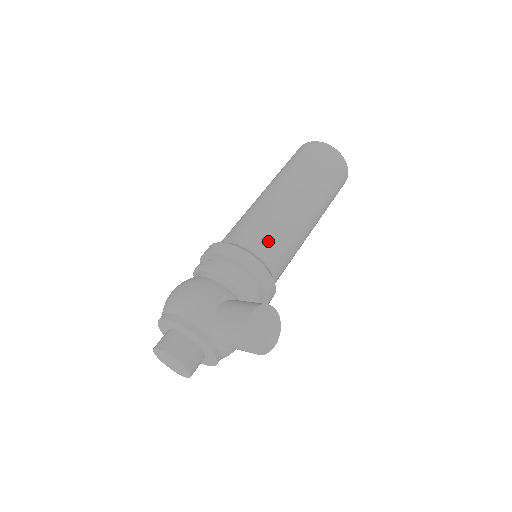
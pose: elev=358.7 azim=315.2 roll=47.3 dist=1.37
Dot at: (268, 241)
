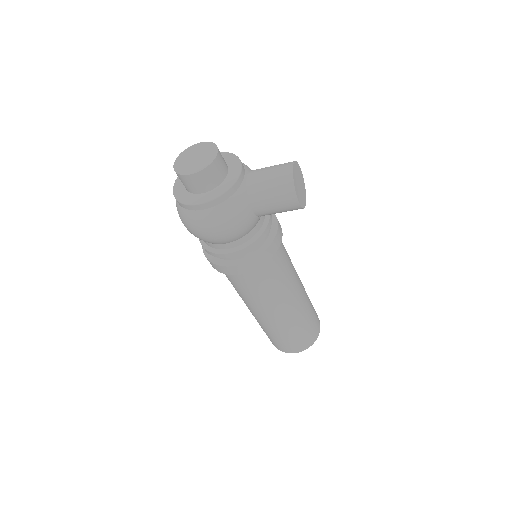
Dot at: occluded
